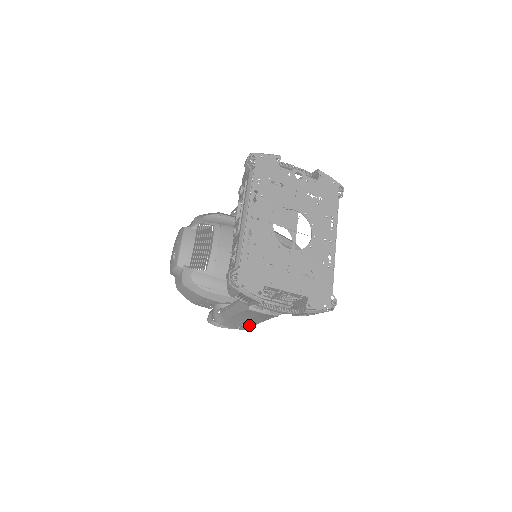
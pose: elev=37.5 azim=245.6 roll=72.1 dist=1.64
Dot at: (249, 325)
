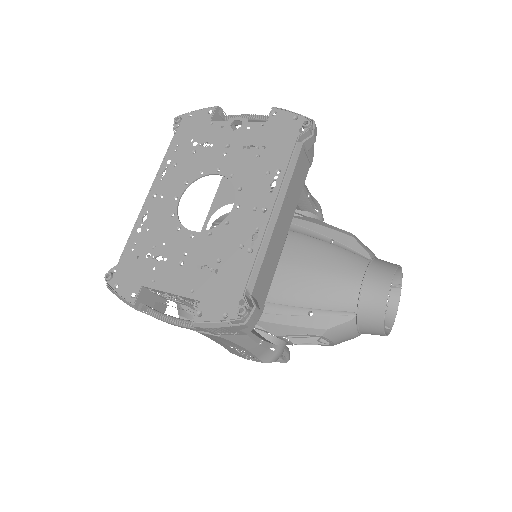
Dot at: (249, 354)
